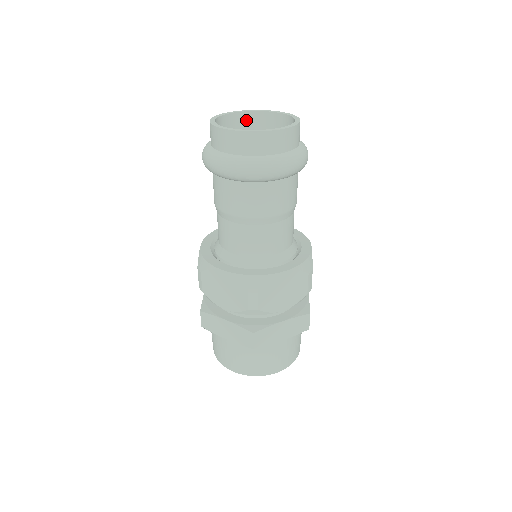
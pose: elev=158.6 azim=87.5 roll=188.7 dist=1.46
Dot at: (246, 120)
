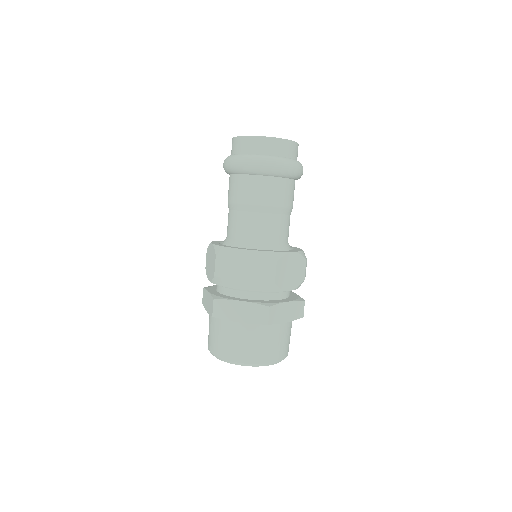
Dot at: occluded
